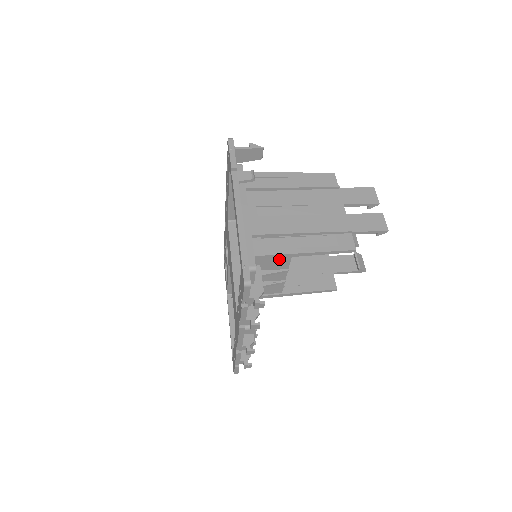
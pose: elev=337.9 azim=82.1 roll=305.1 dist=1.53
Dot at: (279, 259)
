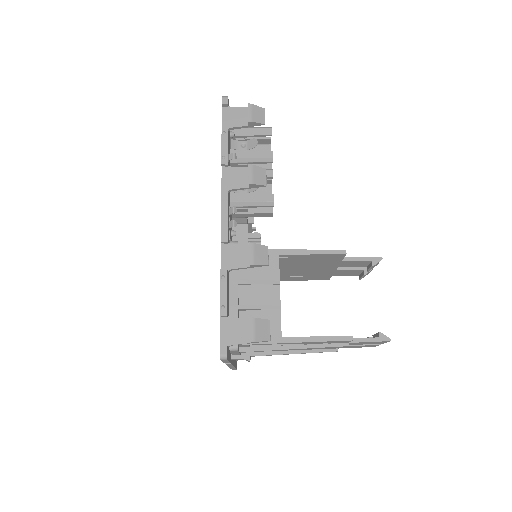
Dot at: occluded
